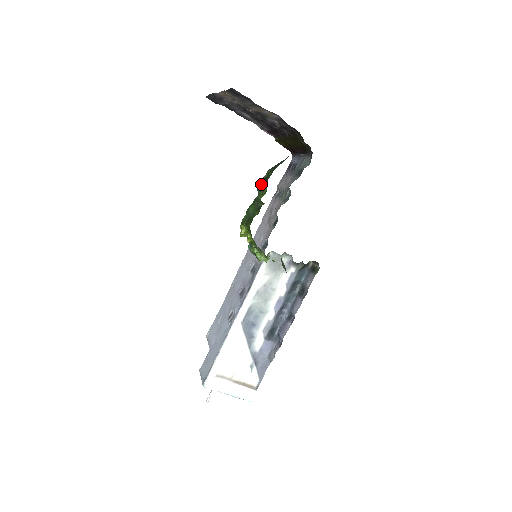
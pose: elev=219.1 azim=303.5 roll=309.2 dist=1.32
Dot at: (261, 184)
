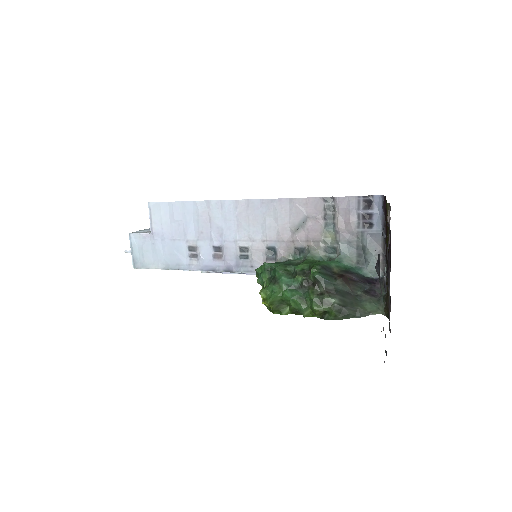
Dot at: (317, 314)
